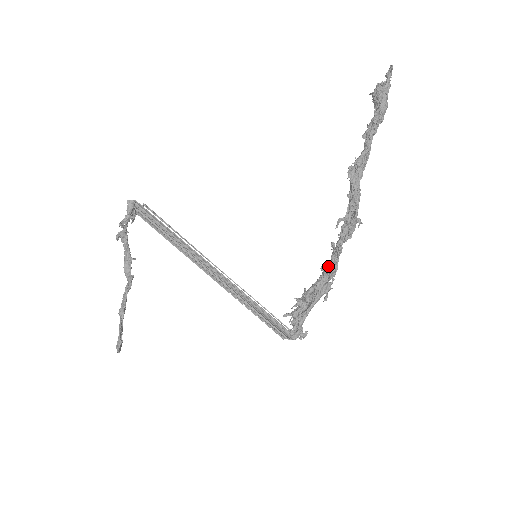
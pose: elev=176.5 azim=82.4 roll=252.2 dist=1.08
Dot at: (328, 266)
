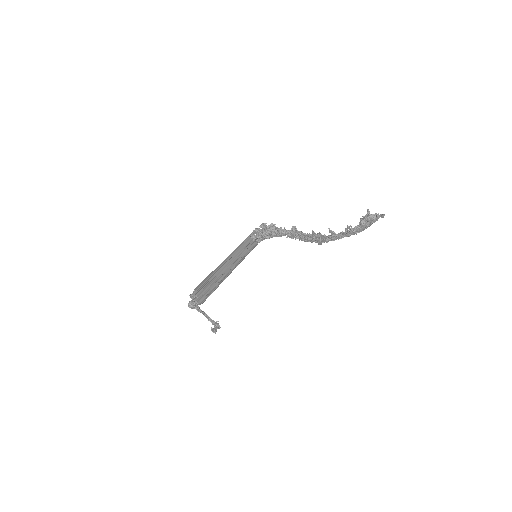
Dot at: (290, 236)
